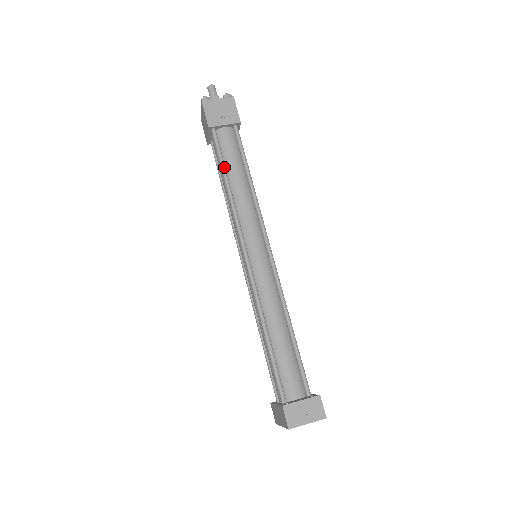
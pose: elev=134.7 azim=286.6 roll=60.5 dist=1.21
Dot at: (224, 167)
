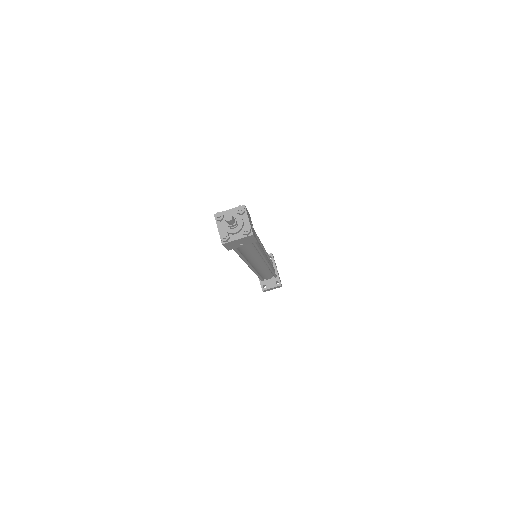
Dot at: (239, 254)
